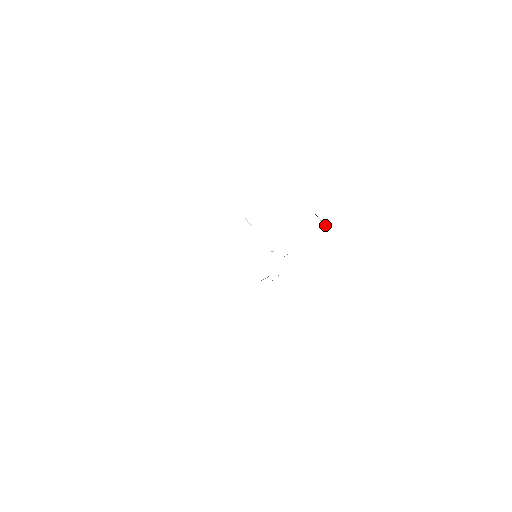
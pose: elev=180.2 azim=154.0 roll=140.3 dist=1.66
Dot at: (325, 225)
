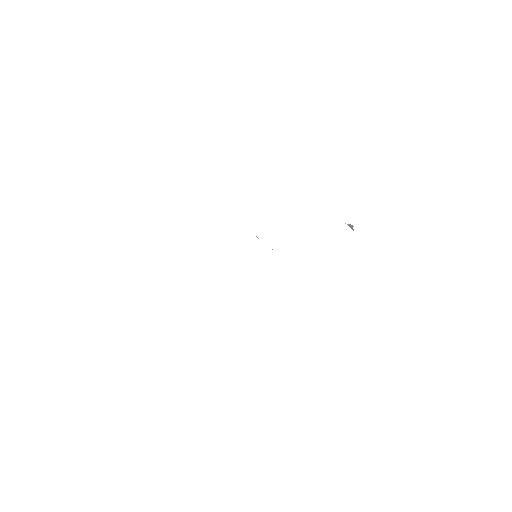
Dot at: (350, 226)
